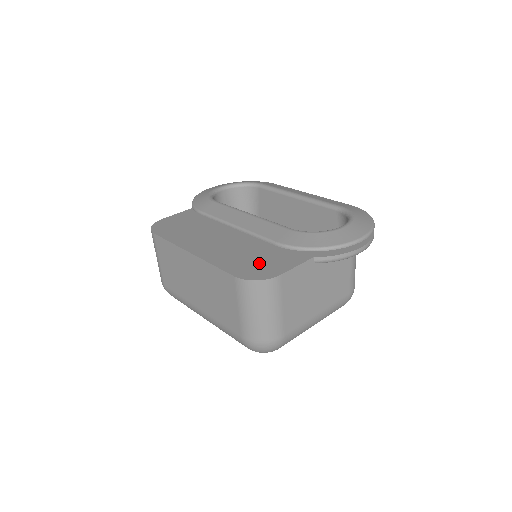
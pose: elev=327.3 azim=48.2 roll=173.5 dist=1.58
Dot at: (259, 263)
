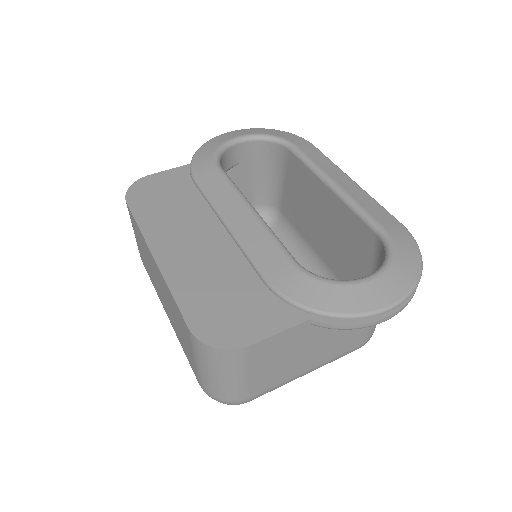
Dot at: (231, 309)
